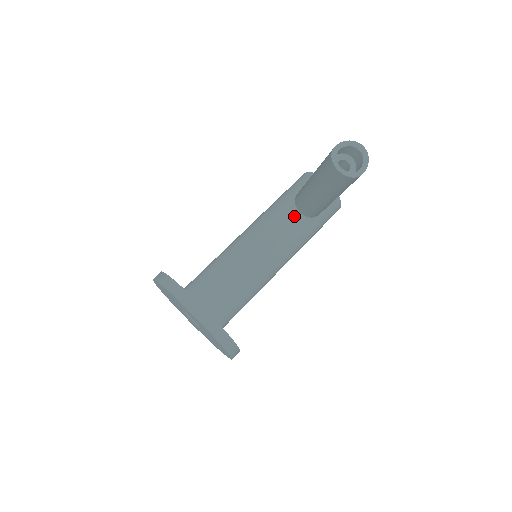
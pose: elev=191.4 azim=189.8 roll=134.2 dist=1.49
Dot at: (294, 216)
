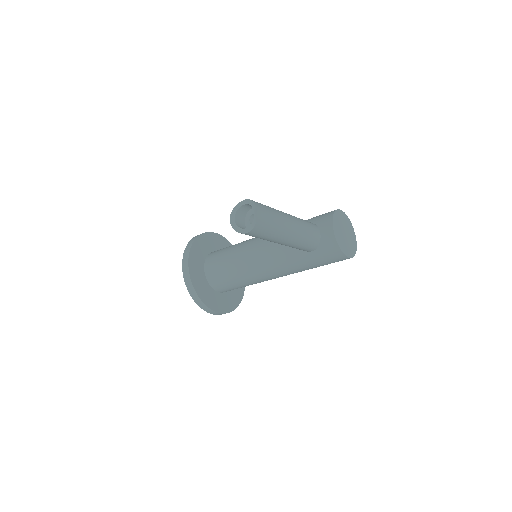
Dot at: occluded
